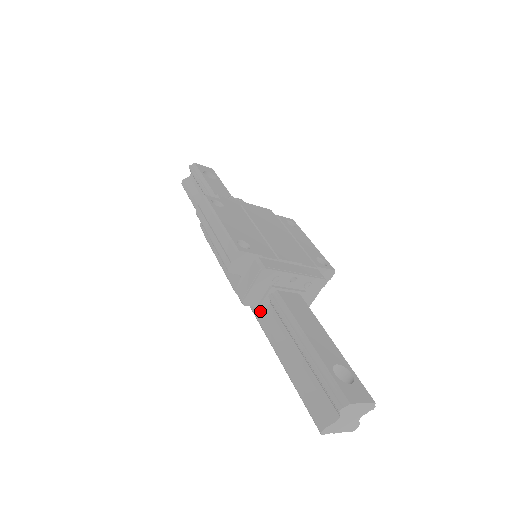
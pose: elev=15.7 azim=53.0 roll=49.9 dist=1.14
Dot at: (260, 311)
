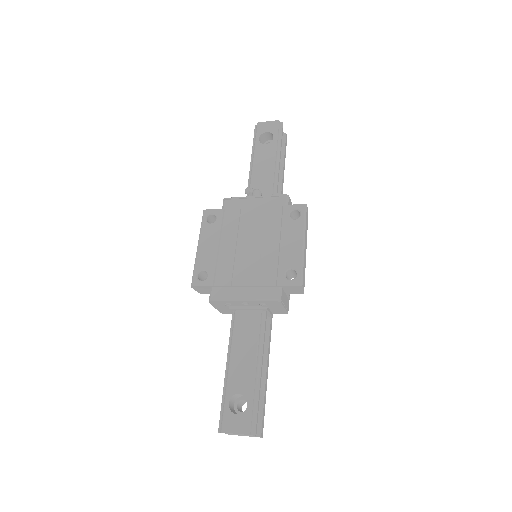
Dot at: occluded
